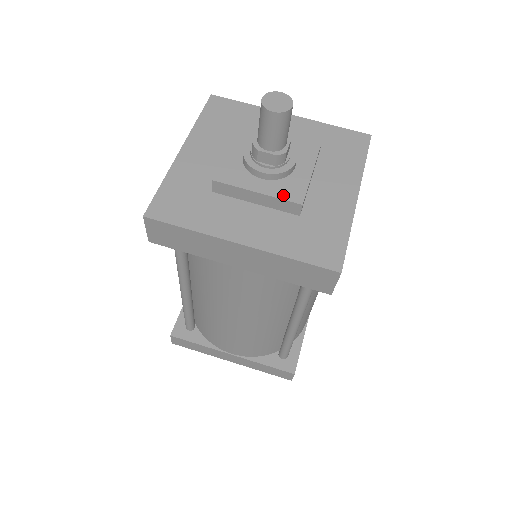
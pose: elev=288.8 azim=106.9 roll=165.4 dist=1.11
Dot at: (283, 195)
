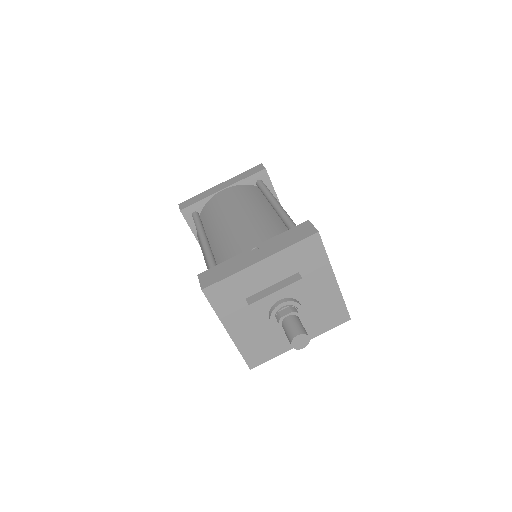
Dot at: (307, 322)
